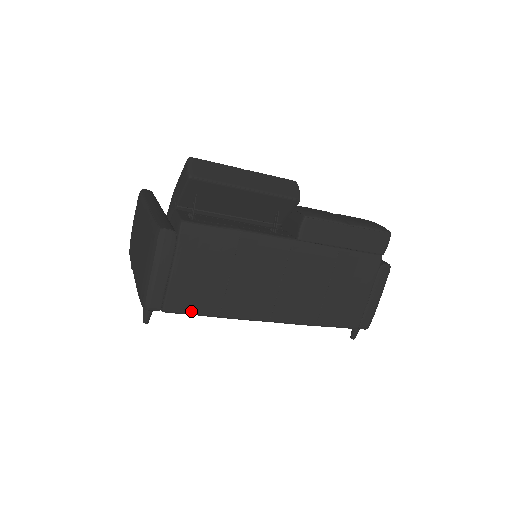
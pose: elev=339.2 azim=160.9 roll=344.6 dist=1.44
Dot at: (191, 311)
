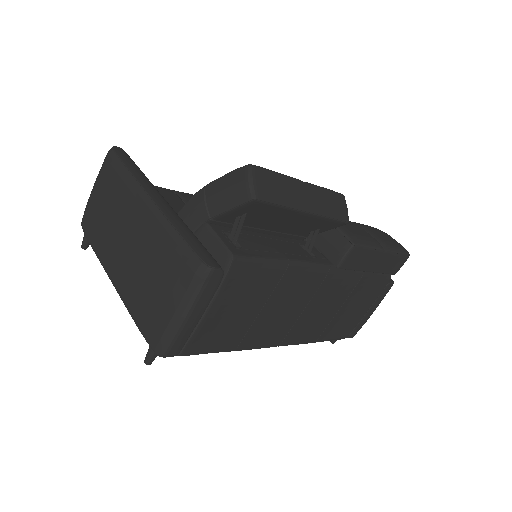
Dot at: (209, 350)
